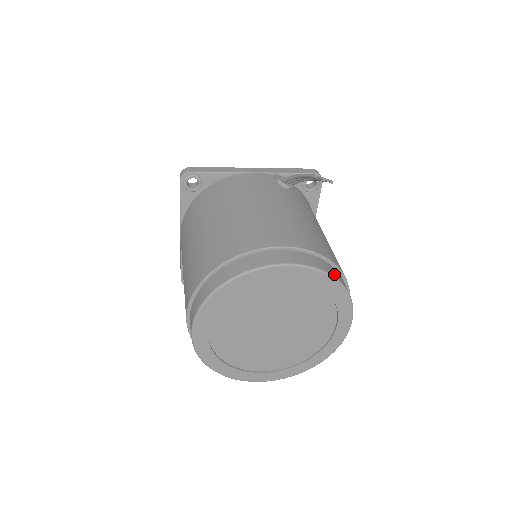
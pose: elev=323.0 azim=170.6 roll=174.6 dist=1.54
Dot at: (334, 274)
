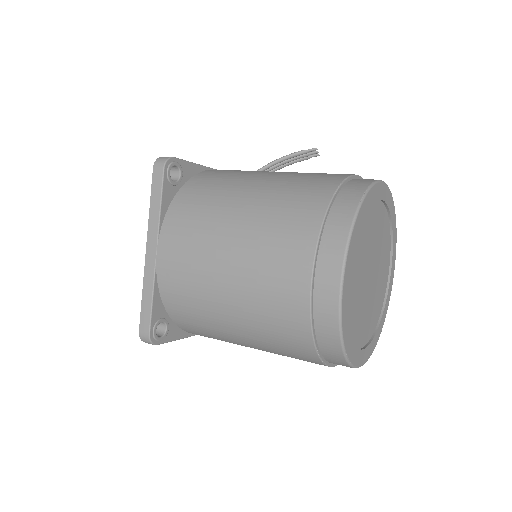
Dot at: occluded
